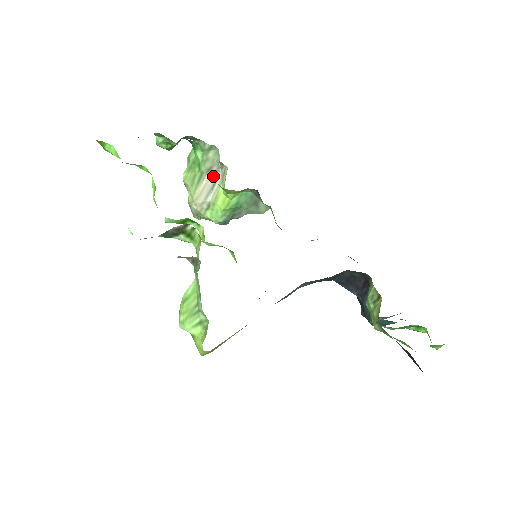
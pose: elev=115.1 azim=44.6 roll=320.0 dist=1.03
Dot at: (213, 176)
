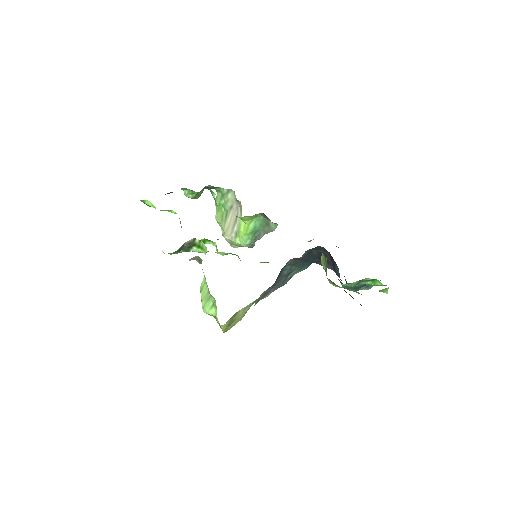
Dot at: (235, 211)
